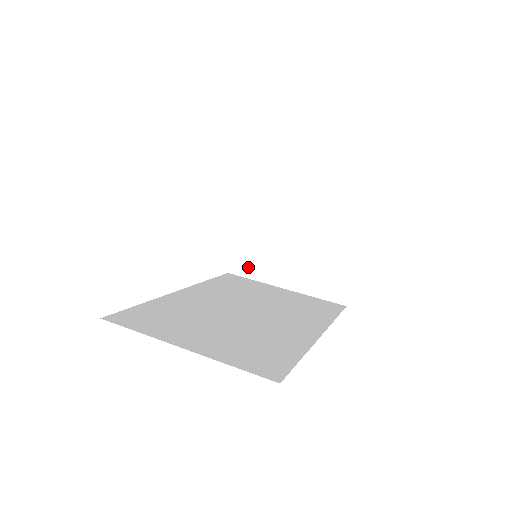
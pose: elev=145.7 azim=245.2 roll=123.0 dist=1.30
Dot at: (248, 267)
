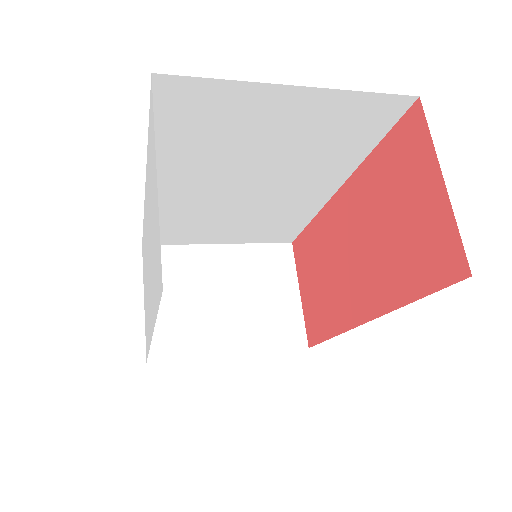
Dot at: (175, 344)
